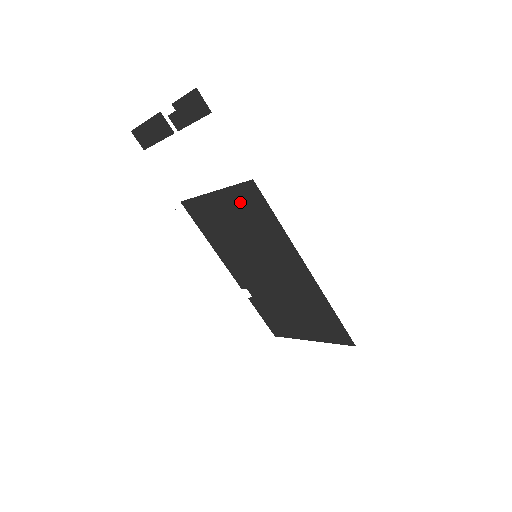
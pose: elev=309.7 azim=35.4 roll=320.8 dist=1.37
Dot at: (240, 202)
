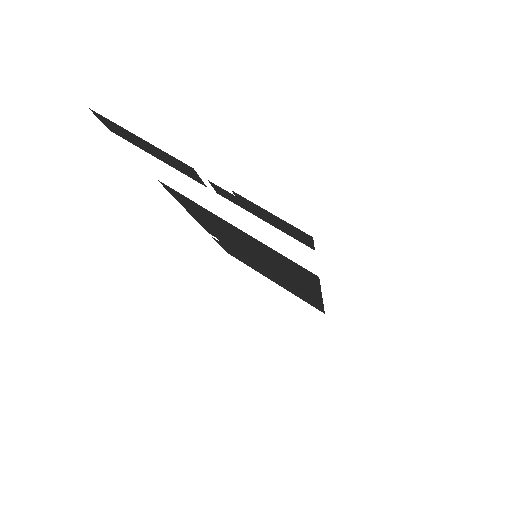
Dot at: (275, 255)
